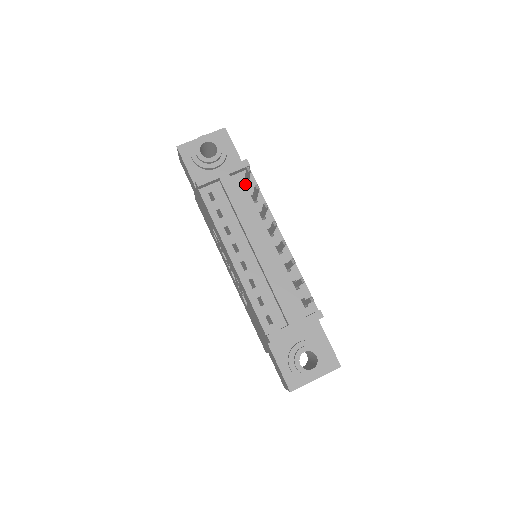
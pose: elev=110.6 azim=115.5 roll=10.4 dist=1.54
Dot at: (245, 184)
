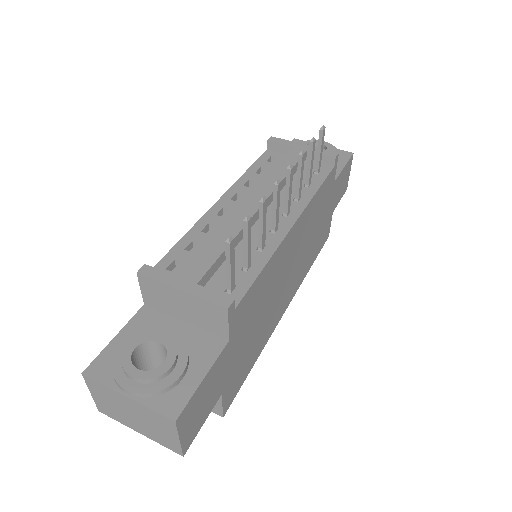
Dot at: (314, 171)
